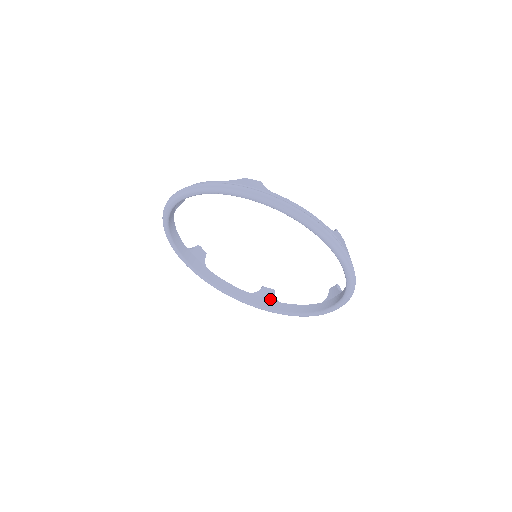
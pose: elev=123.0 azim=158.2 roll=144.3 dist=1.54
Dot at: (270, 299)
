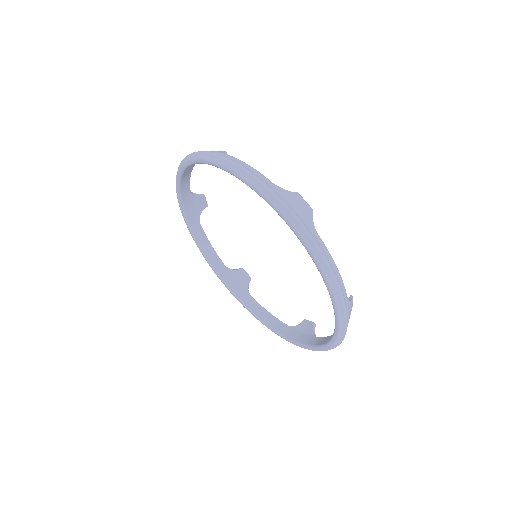
Dot at: (307, 333)
